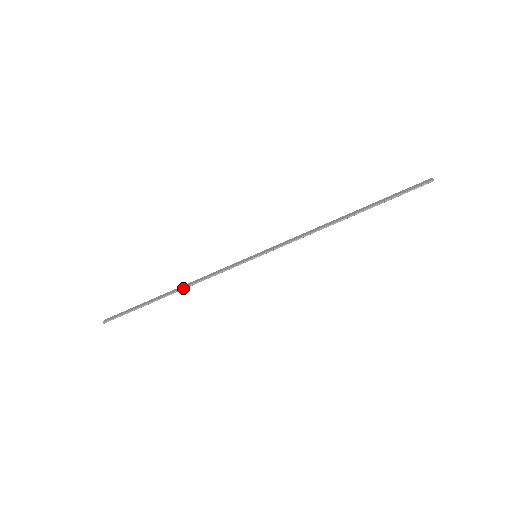
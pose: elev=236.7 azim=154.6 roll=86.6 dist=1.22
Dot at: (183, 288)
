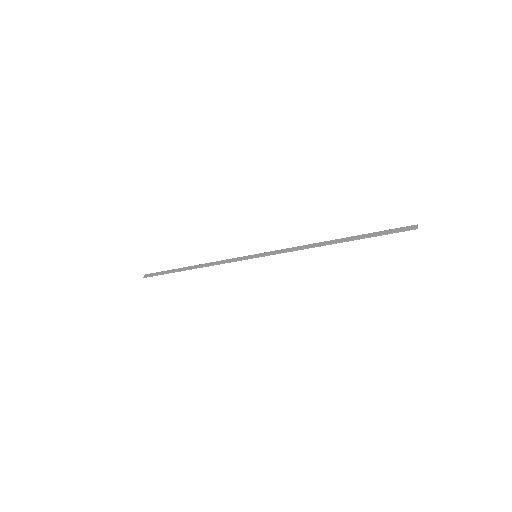
Dot at: (199, 267)
